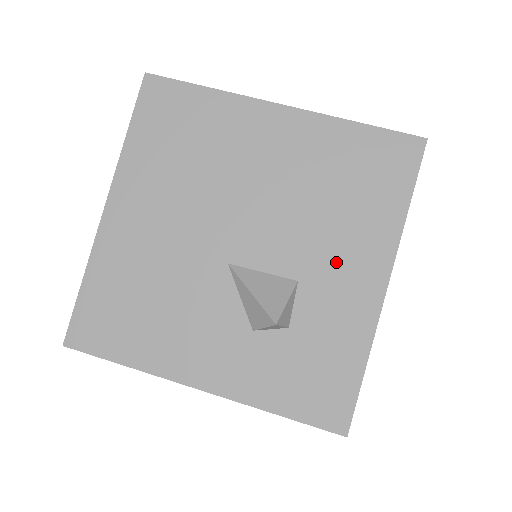
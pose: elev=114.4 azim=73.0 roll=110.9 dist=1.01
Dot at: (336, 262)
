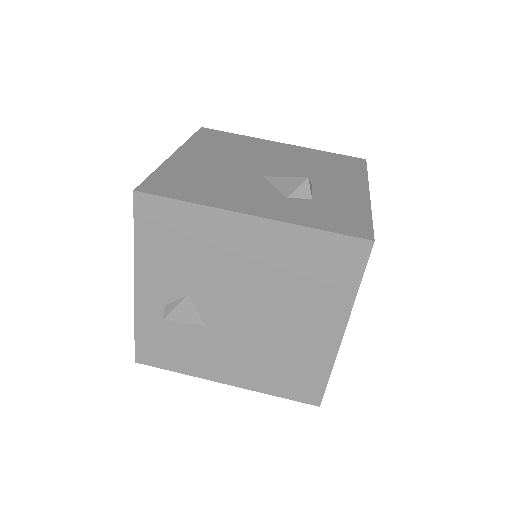
Dot at: (334, 183)
